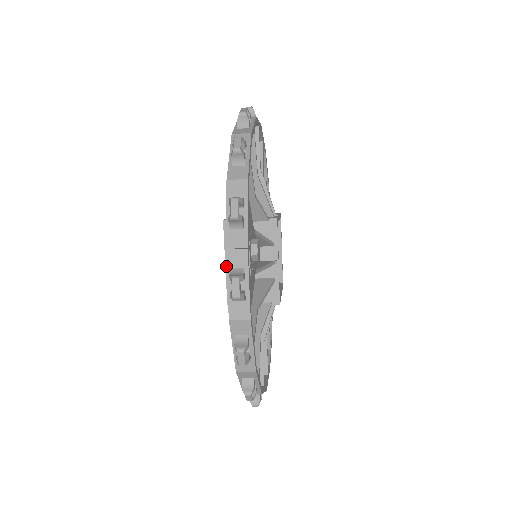
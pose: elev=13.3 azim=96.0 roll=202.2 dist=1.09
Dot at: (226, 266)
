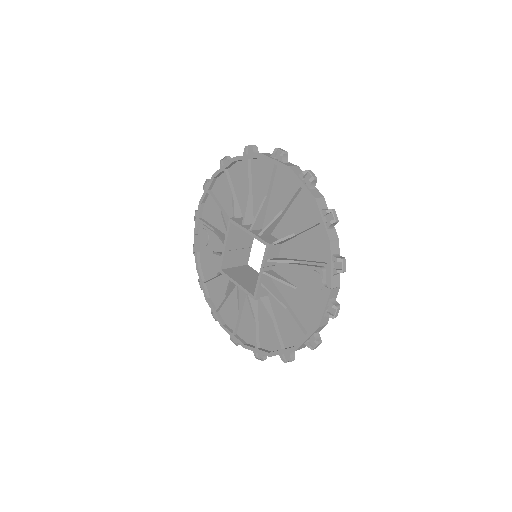
Dot at: (328, 298)
